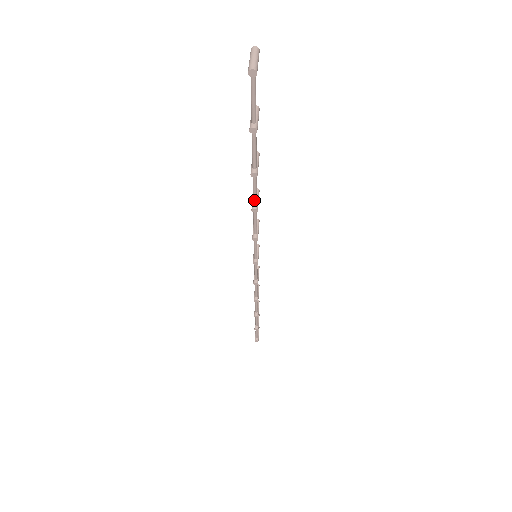
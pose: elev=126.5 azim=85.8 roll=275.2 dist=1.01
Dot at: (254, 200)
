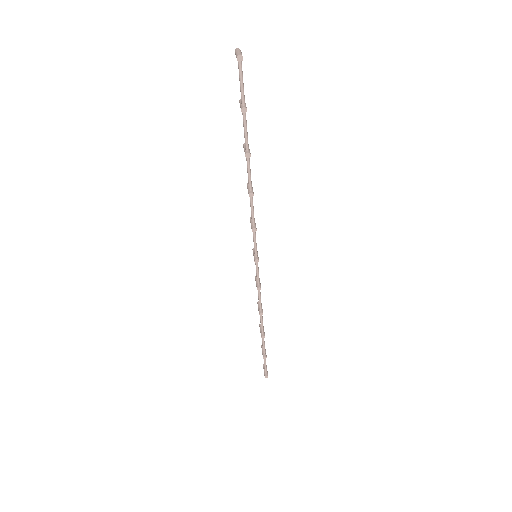
Dot at: (250, 186)
